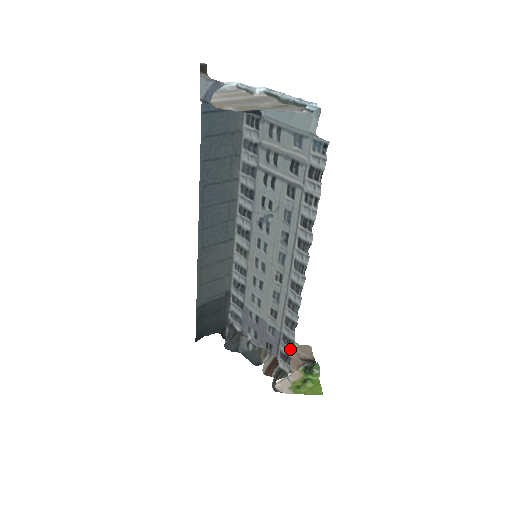
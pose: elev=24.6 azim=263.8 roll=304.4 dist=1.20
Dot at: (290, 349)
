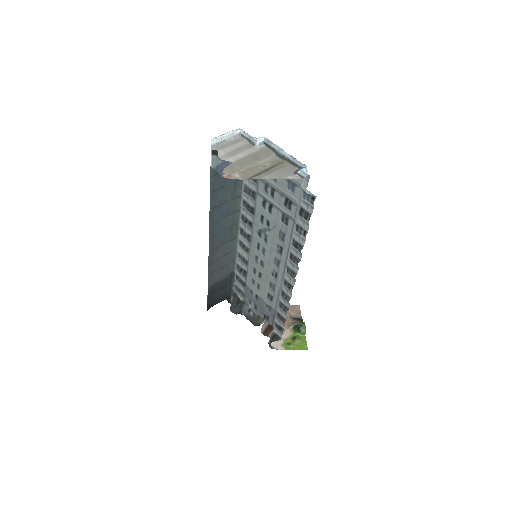
Dot at: (283, 323)
